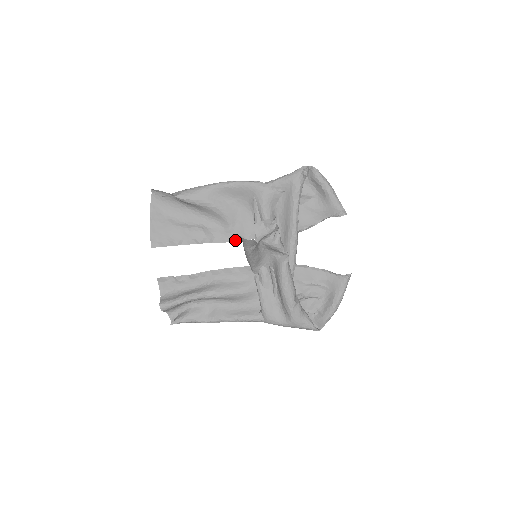
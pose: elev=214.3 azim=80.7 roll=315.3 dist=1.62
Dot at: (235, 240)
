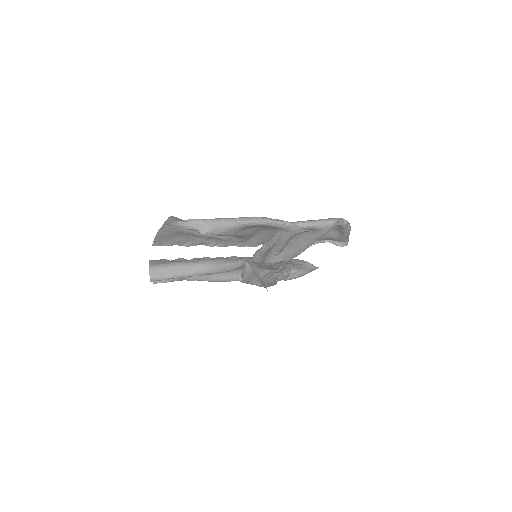
Dot at: (242, 246)
